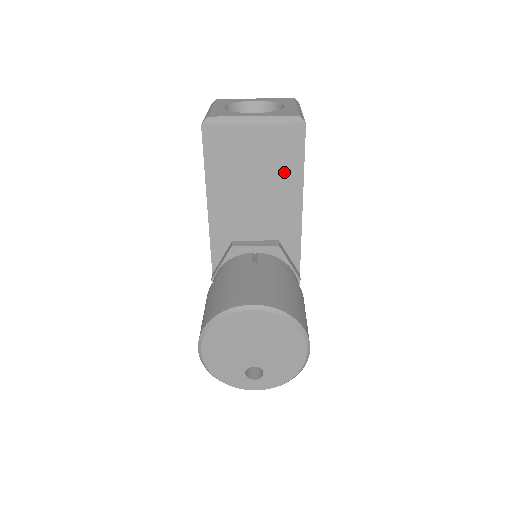
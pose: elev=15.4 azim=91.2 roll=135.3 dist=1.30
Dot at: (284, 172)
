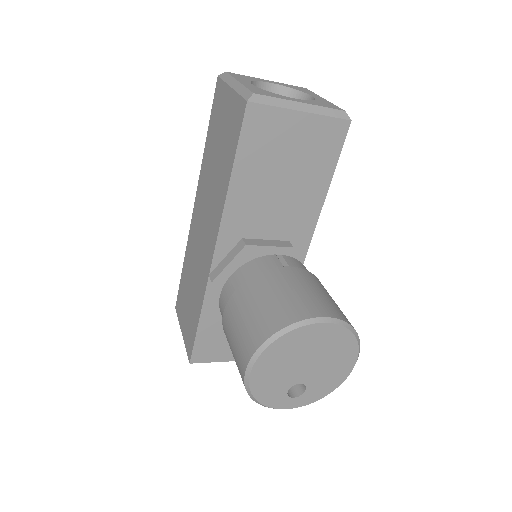
Dot at: (316, 169)
